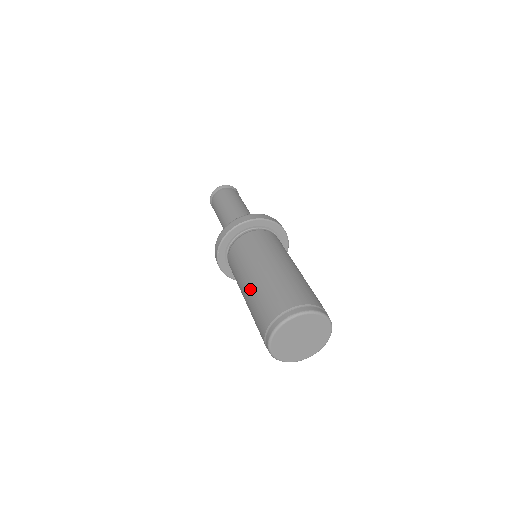
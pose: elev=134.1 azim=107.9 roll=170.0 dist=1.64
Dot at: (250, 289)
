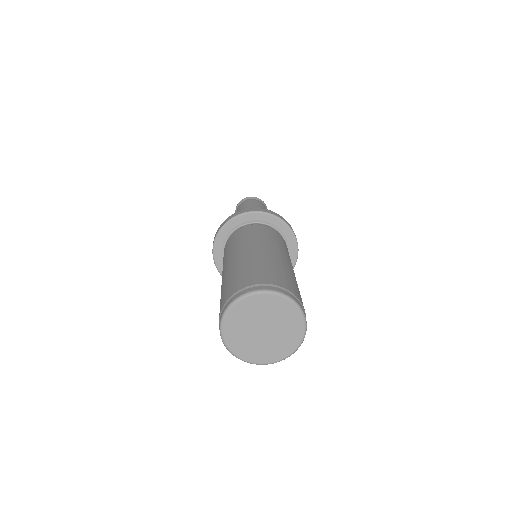
Dot at: (225, 272)
